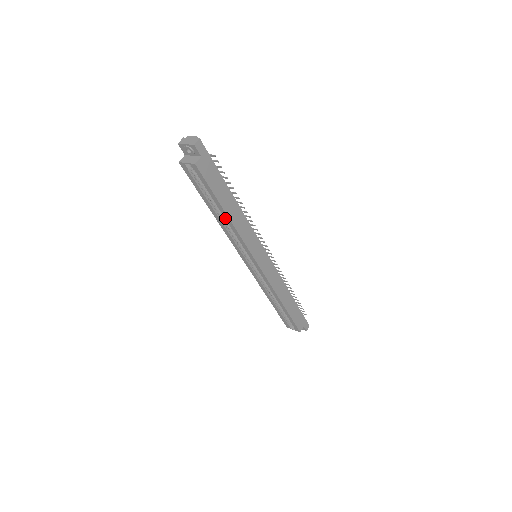
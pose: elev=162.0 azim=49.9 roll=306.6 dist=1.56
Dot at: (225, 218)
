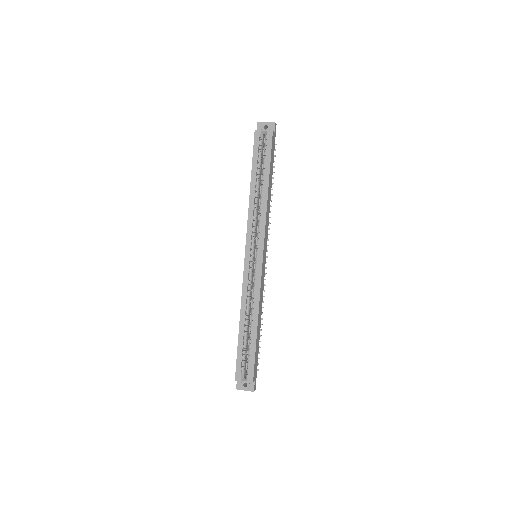
Dot at: (263, 191)
